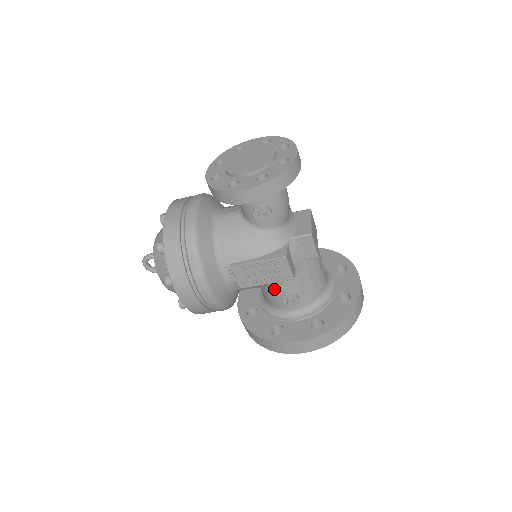
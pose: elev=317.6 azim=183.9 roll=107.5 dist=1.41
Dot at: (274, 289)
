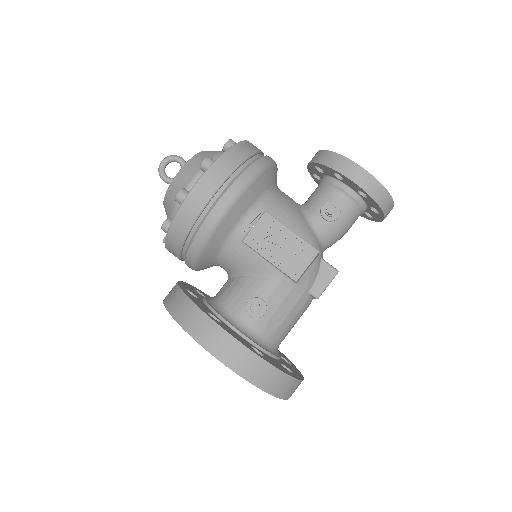
Dot at: (256, 282)
